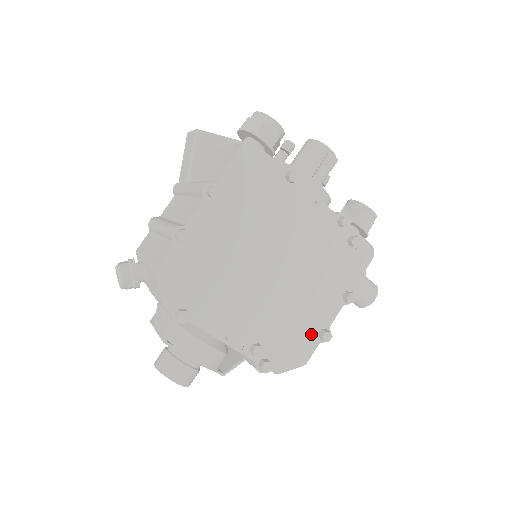
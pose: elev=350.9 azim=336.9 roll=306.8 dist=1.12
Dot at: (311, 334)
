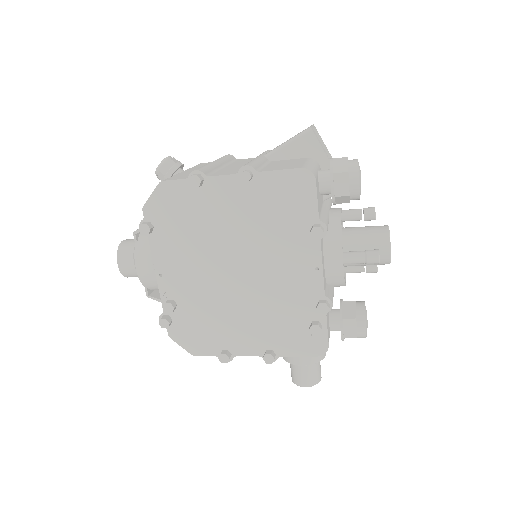
Dot at: (218, 344)
